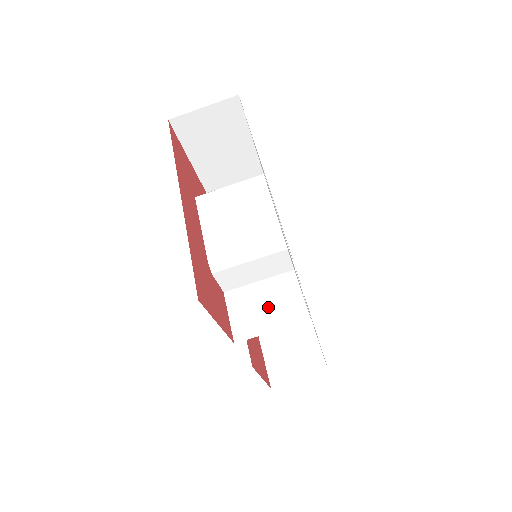
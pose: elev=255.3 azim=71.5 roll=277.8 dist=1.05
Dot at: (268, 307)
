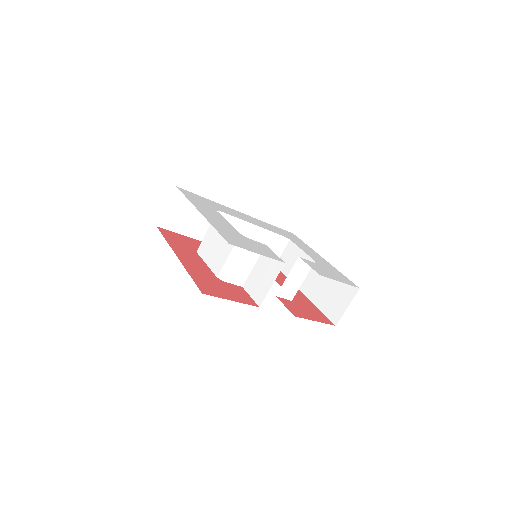
Dot at: (264, 275)
